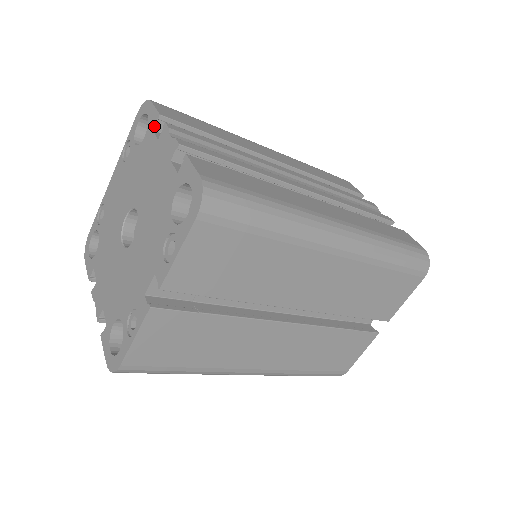
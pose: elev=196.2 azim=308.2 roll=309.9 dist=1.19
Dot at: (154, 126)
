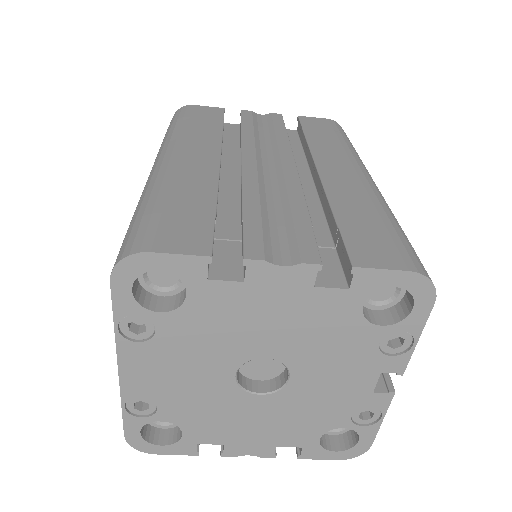
Dot at: (207, 274)
